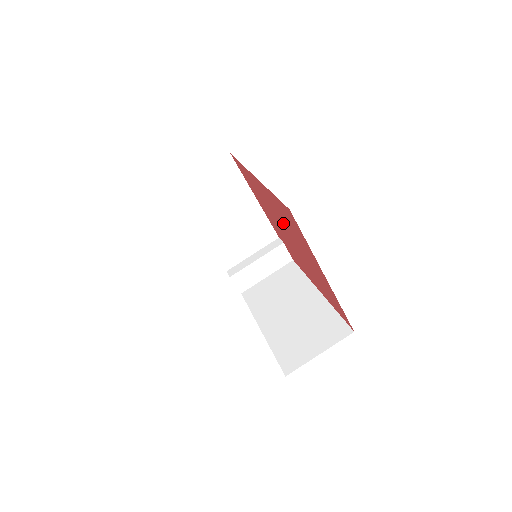
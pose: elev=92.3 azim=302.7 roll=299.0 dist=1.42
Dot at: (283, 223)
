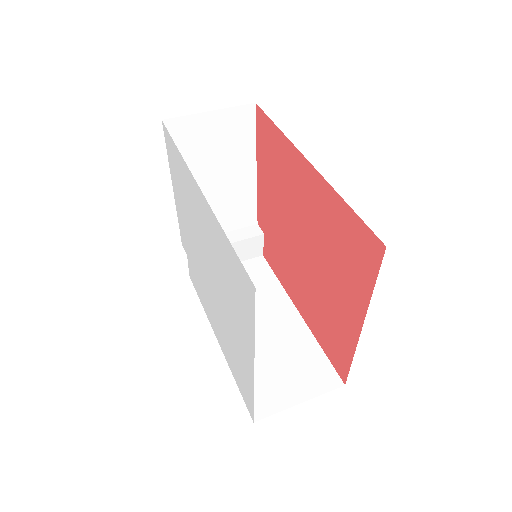
Dot at: (314, 232)
